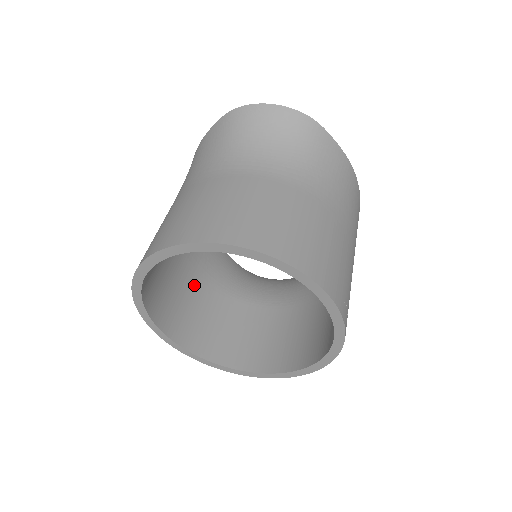
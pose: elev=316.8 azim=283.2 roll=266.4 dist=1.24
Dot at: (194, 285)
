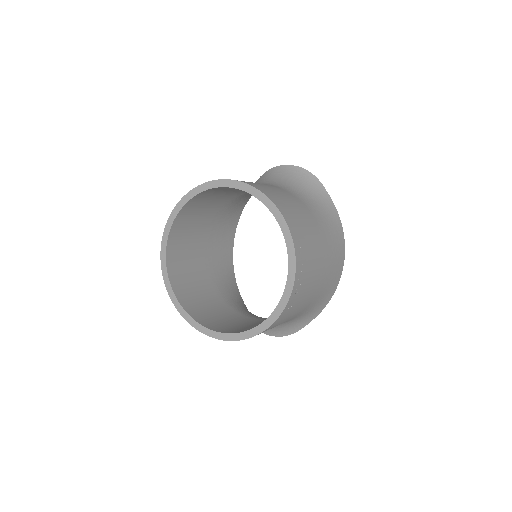
Dot at: (206, 284)
